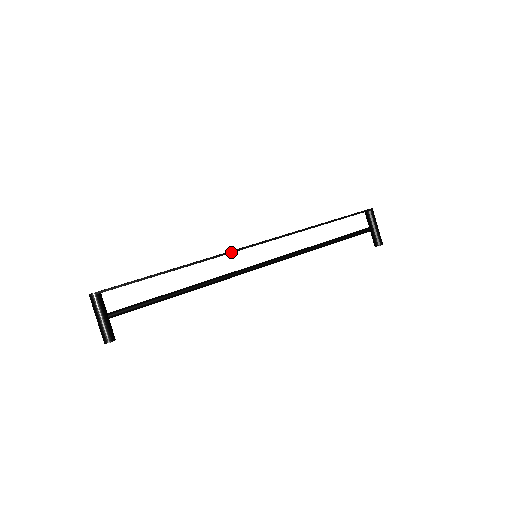
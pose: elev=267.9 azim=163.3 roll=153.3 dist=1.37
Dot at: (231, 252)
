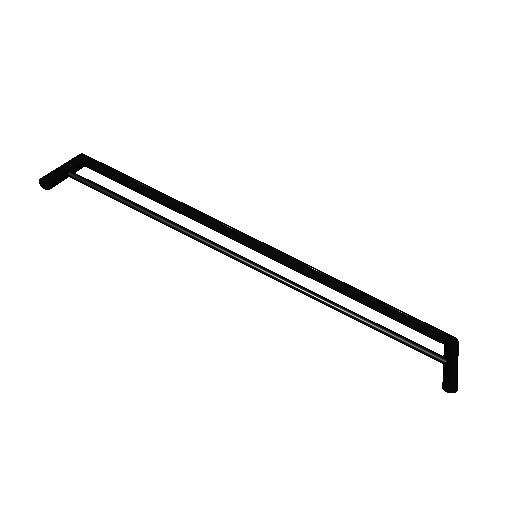
Dot at: (231, 227)
